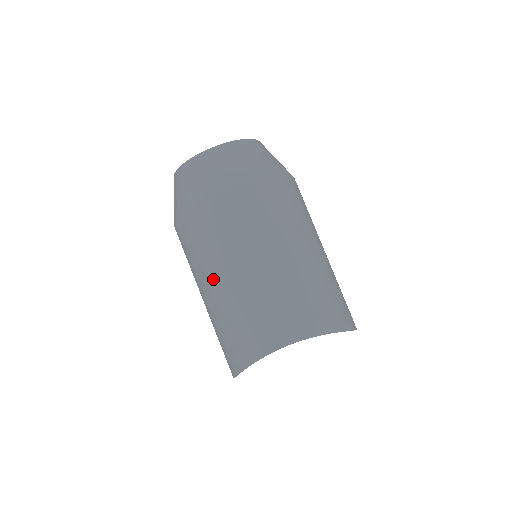
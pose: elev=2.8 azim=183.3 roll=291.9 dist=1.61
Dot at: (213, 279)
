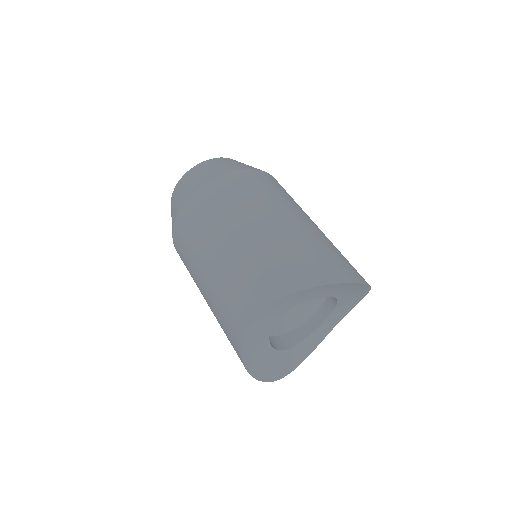
Dot at: (200, 288)
